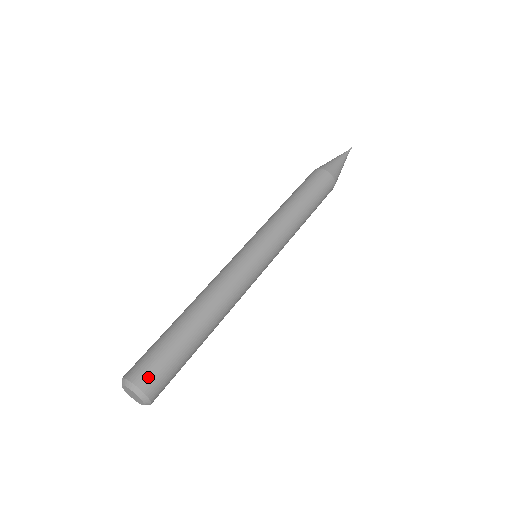
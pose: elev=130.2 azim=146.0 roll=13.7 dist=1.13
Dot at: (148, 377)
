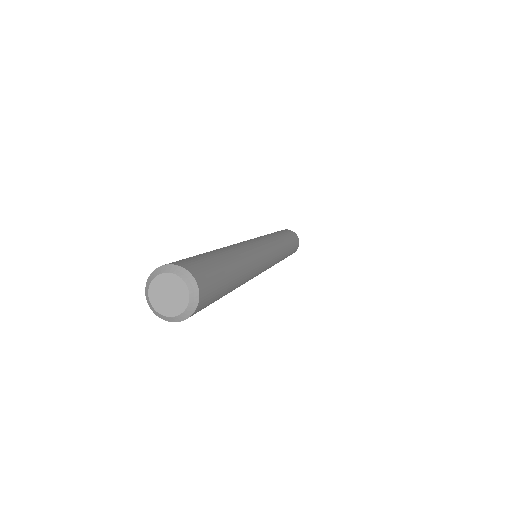
Dot at: (186, 262)
